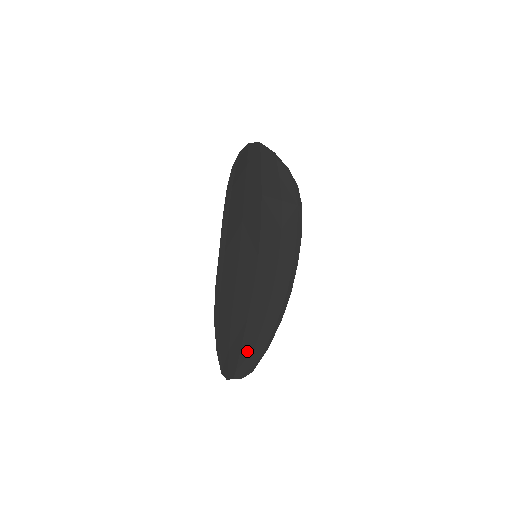
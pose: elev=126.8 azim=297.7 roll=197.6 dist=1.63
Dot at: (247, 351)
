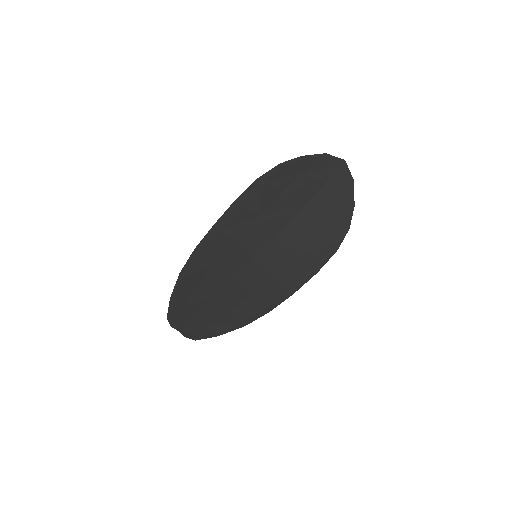
Dot at: (200, 321)
